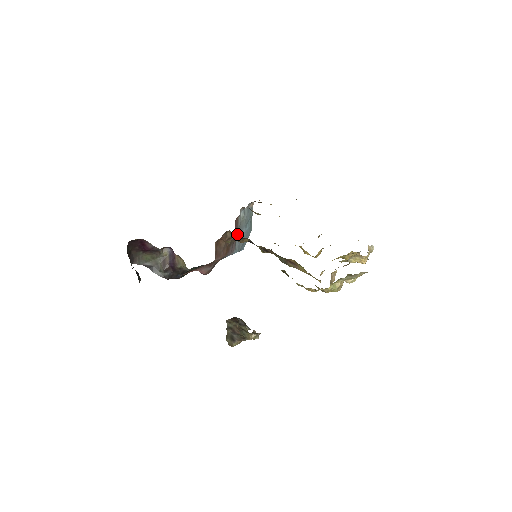
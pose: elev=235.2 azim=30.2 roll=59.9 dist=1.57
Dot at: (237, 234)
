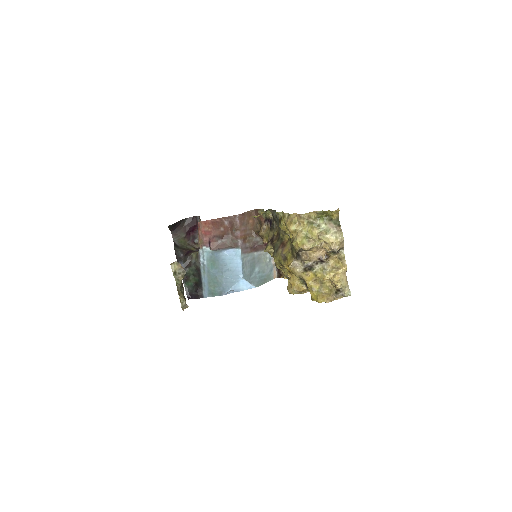
Dot at: (254, 255)
